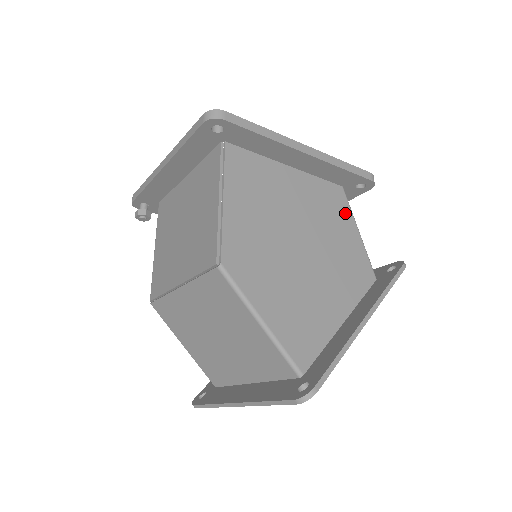
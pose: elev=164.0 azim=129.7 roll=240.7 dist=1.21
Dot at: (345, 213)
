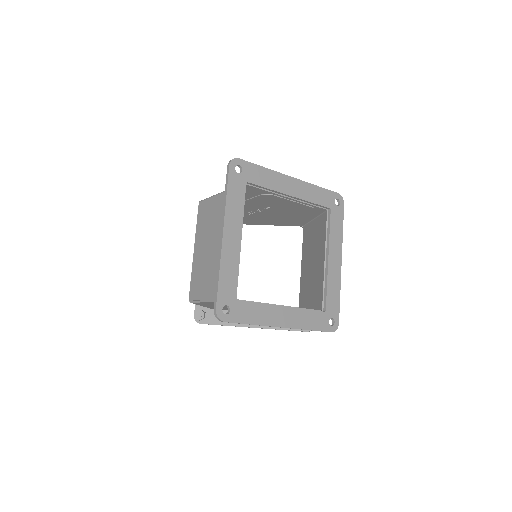
Dot at: (303, 220)
